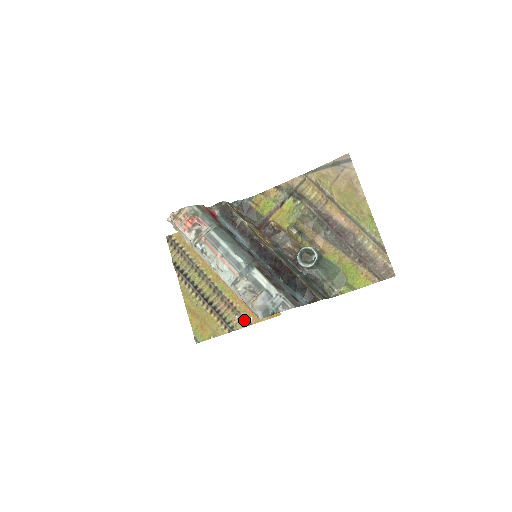
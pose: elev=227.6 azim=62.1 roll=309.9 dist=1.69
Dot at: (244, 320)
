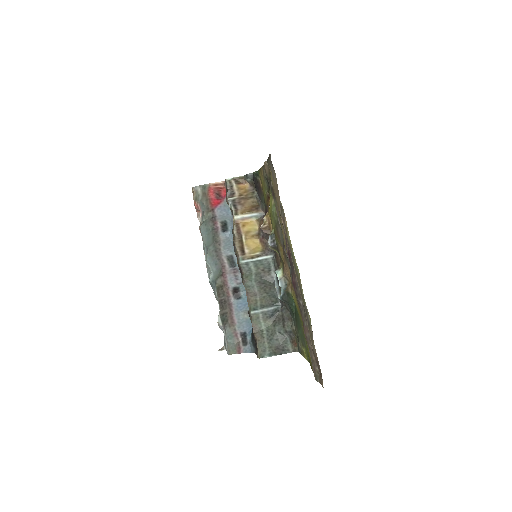
Dot at: occluded
